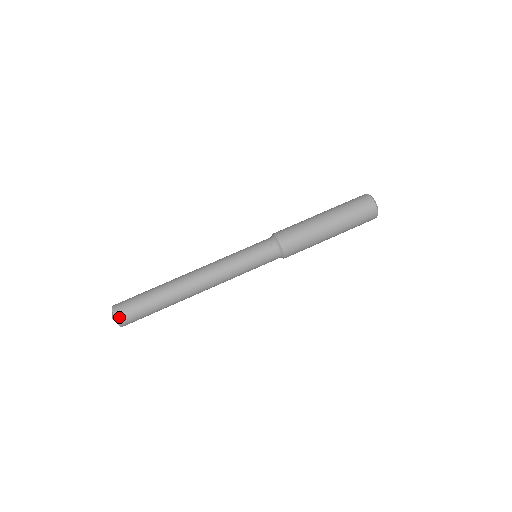
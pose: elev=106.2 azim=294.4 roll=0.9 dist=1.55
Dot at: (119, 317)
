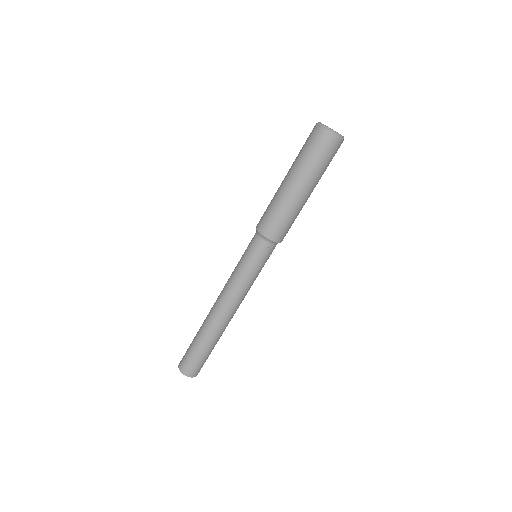
Dot at: (191, 374)
